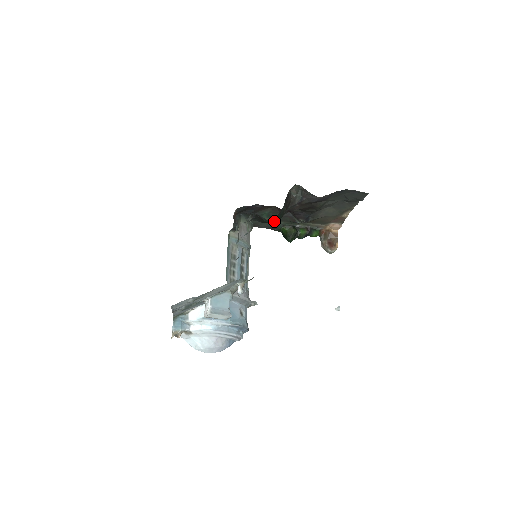
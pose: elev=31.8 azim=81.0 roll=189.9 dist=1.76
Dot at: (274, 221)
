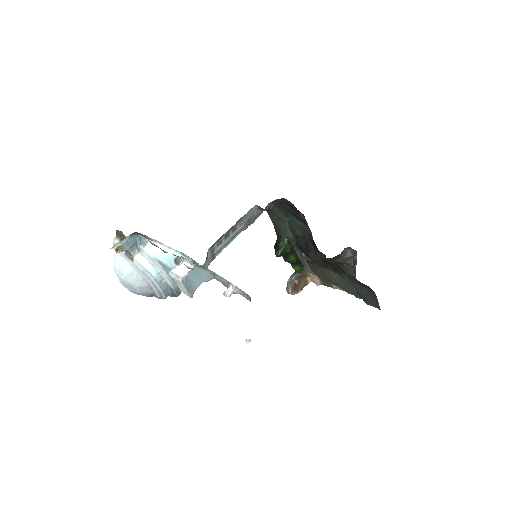
Dot at: occluded
